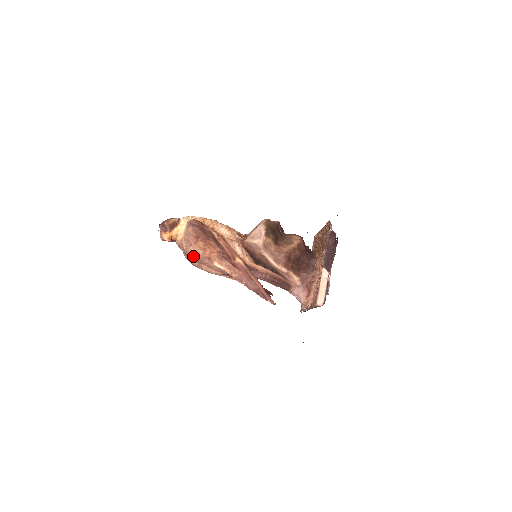
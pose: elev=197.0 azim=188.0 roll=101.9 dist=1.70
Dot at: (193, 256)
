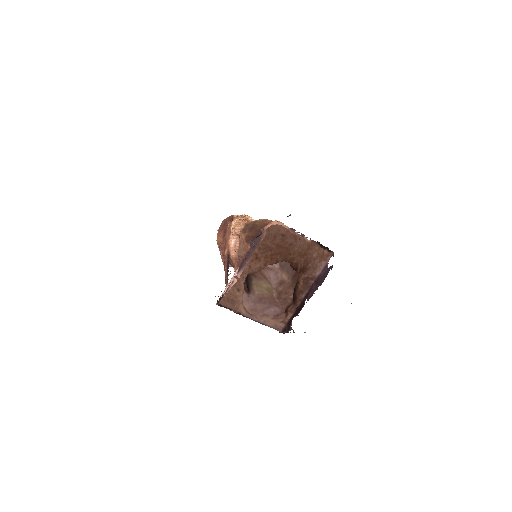
Dot at: occluded
